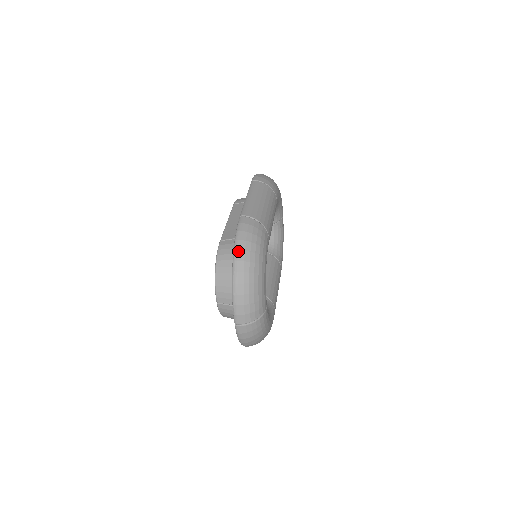
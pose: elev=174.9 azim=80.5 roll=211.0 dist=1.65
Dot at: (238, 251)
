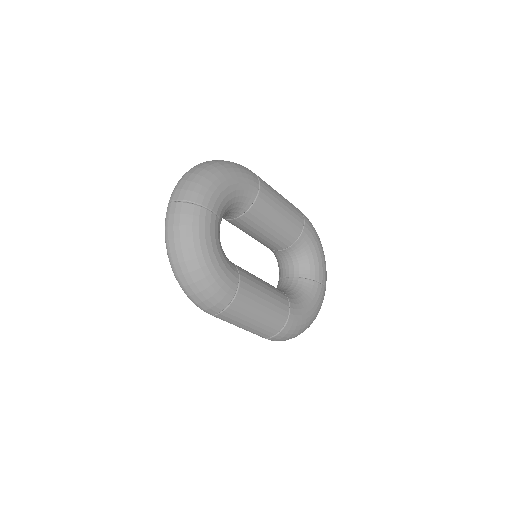
Dot at: (215, 160)
